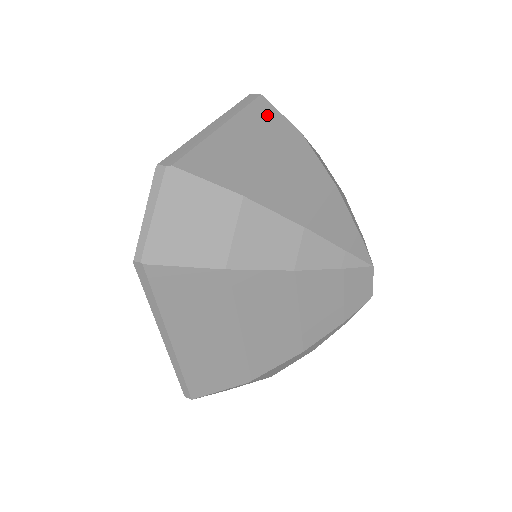
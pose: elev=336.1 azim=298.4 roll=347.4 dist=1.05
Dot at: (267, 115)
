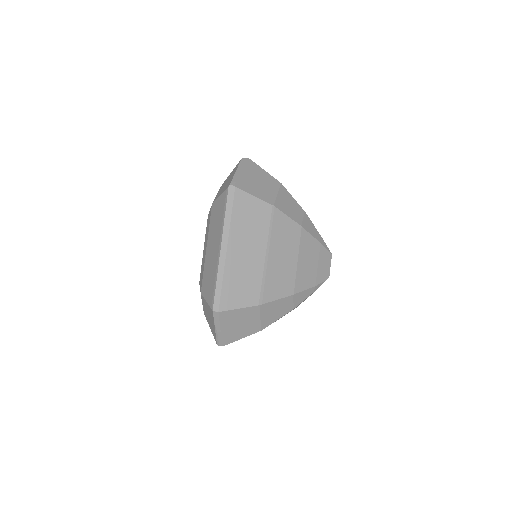
Dot at: occluded
